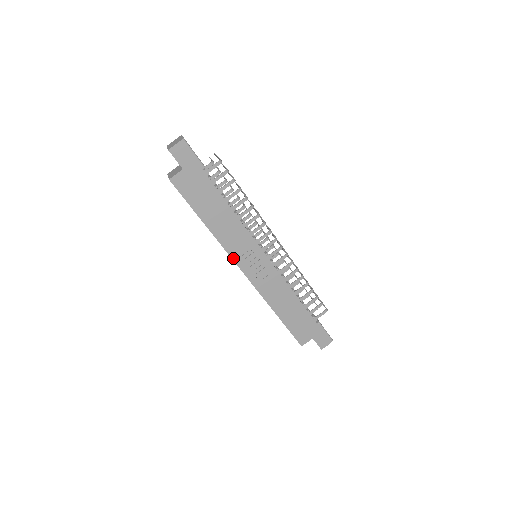
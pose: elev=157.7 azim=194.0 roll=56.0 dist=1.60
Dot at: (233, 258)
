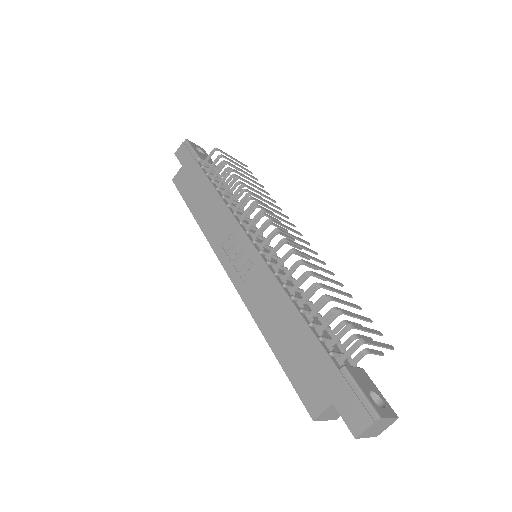
Dot at: (217, 253)
